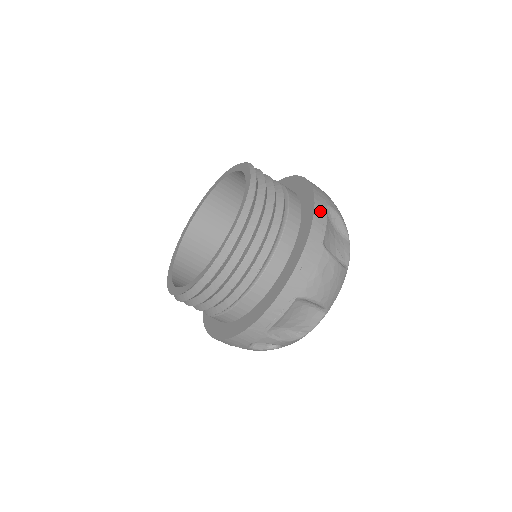
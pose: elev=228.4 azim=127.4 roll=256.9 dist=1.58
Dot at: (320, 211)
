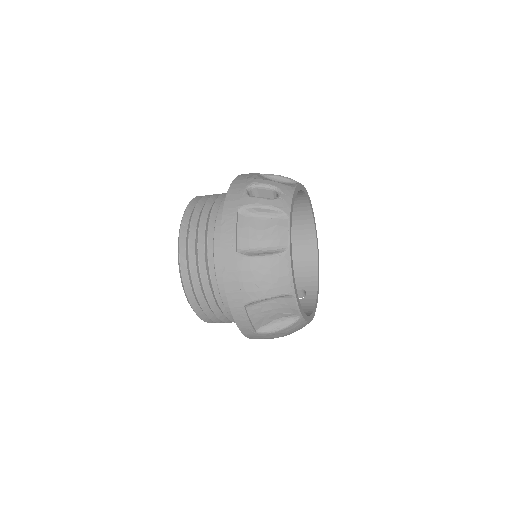
Dot at: (239, 317)
